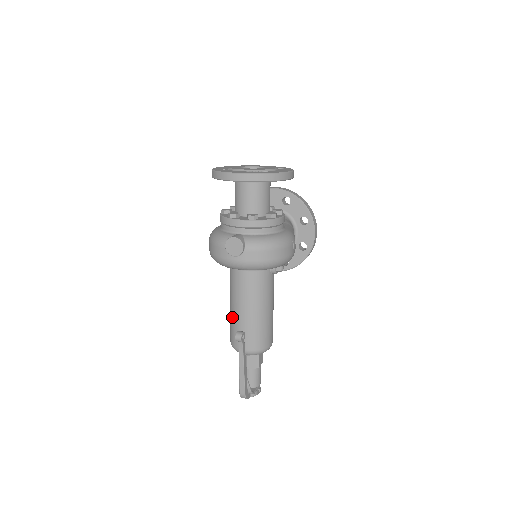
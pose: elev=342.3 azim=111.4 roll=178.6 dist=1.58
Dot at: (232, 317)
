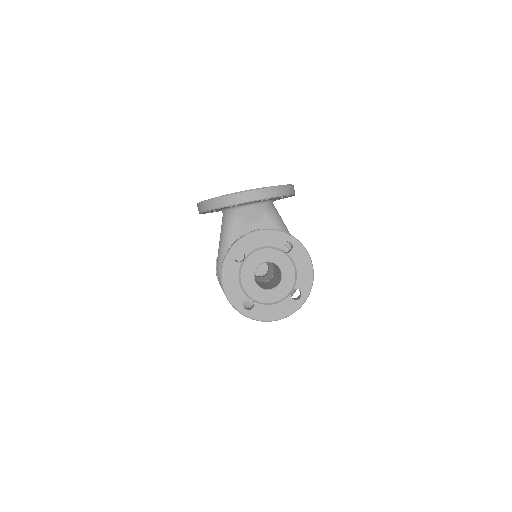
Dot at: occluded
